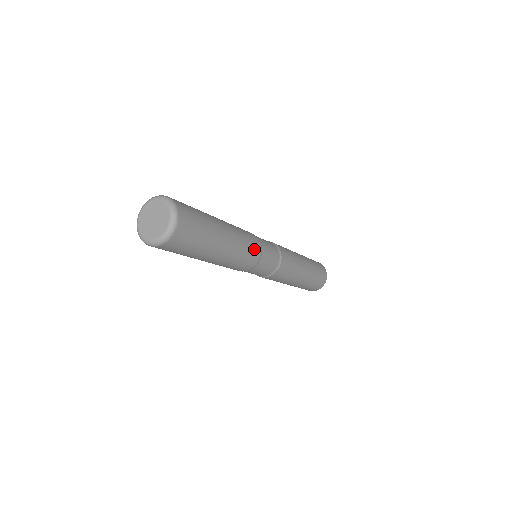
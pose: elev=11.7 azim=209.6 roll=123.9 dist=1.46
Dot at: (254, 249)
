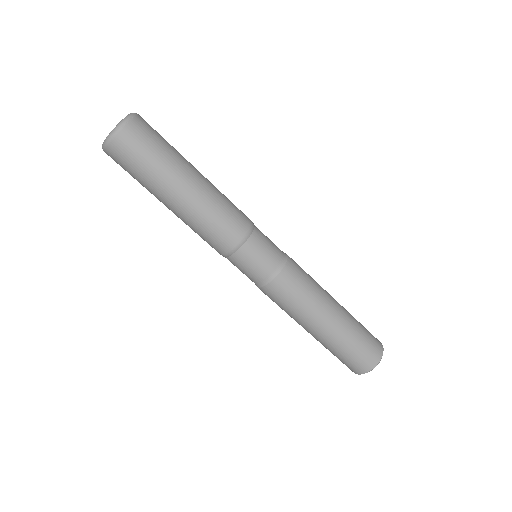
Dot at: (240, 215)
